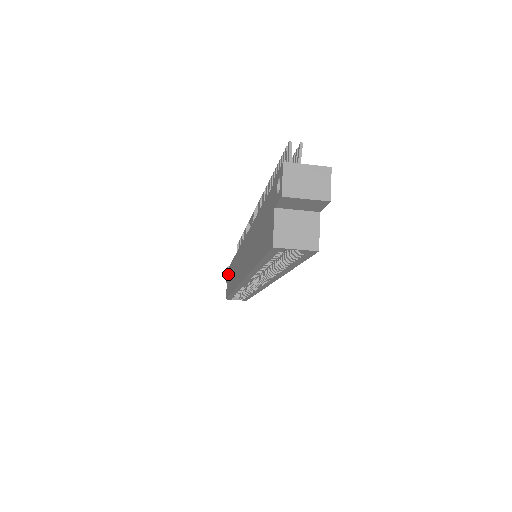
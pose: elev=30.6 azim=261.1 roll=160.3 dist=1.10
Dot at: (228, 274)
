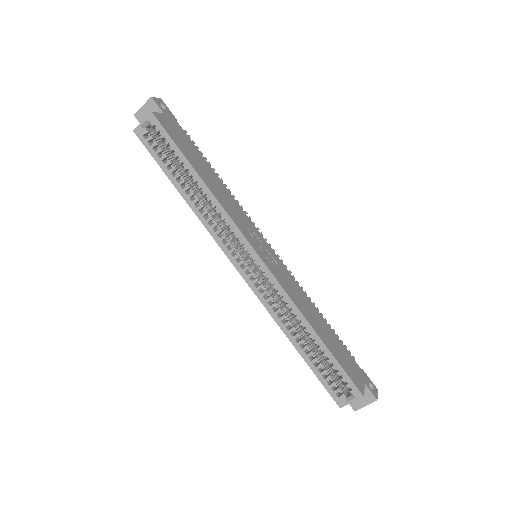
Dot at: occluded
